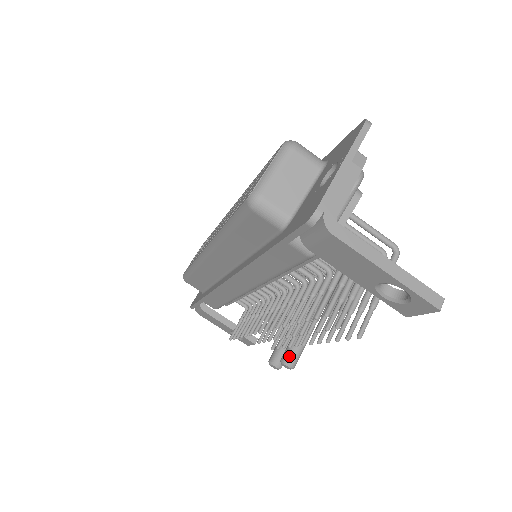
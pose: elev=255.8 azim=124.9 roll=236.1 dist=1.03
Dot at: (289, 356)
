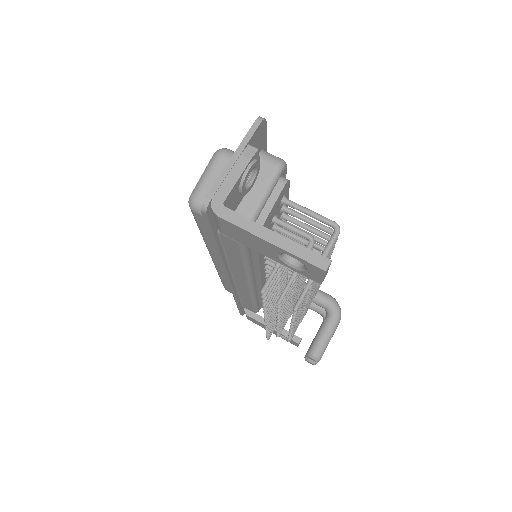
Dot at: (313, 349)
